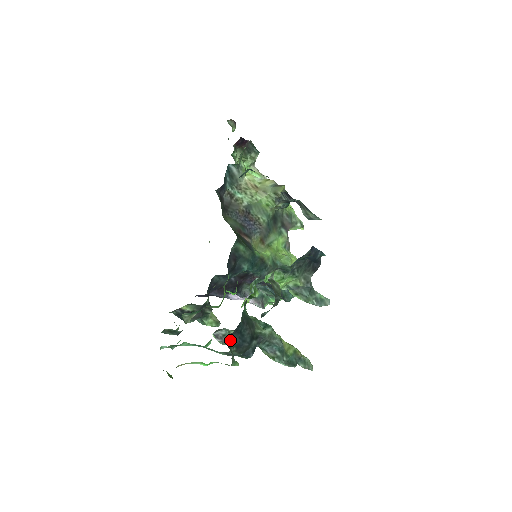
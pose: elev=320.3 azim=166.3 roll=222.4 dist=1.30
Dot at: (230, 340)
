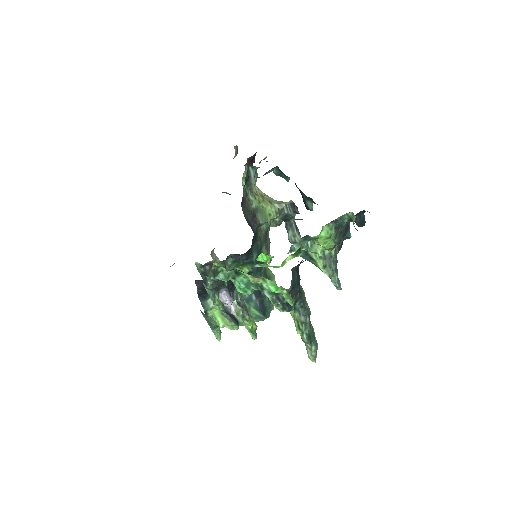
Dot at: (292, 274)
